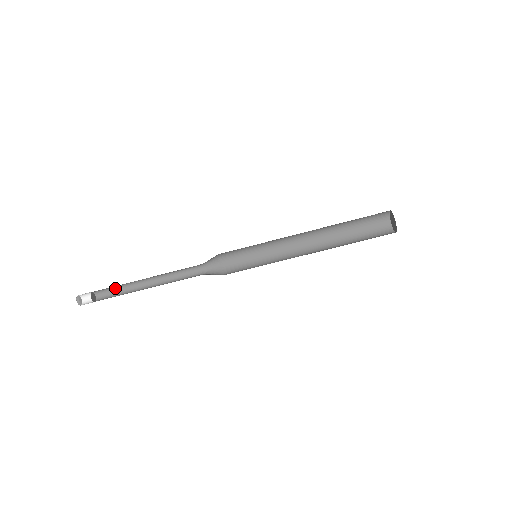
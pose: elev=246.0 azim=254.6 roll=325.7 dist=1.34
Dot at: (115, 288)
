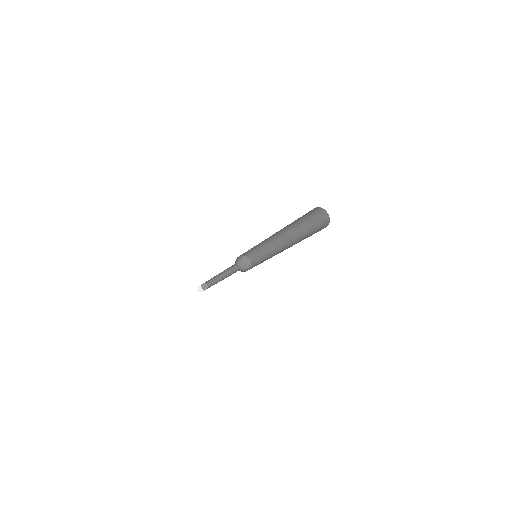
Dot at: (211, 280)
